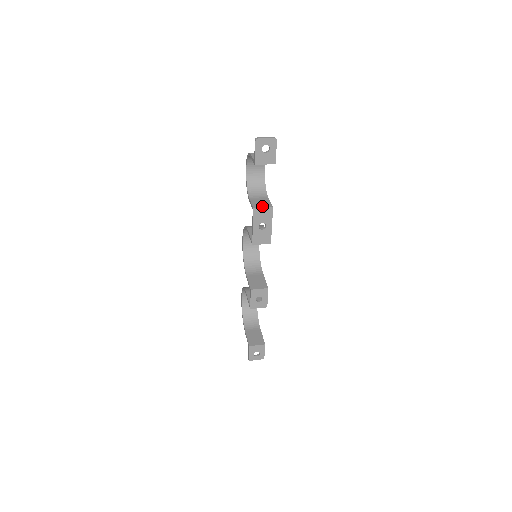
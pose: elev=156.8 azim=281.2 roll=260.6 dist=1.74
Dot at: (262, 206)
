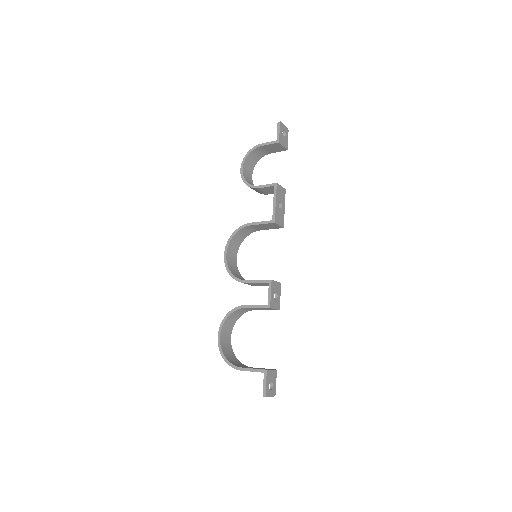
Dot at: (279, 186)
